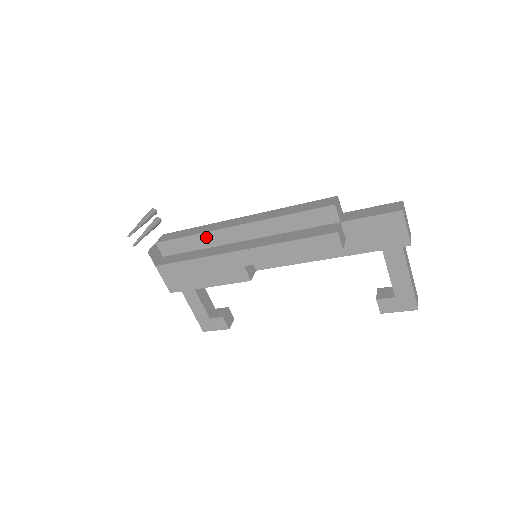
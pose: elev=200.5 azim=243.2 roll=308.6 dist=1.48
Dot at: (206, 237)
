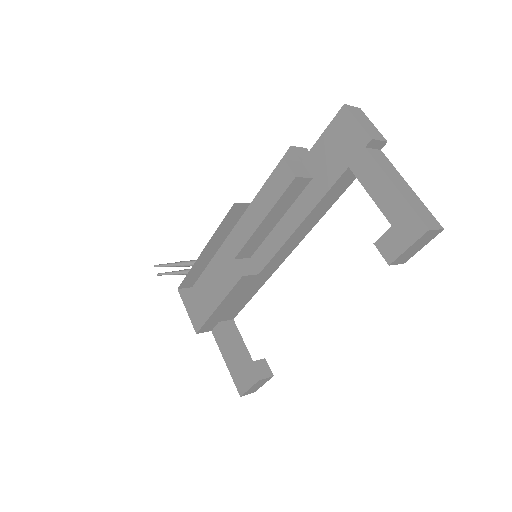
Dot at: occluded
